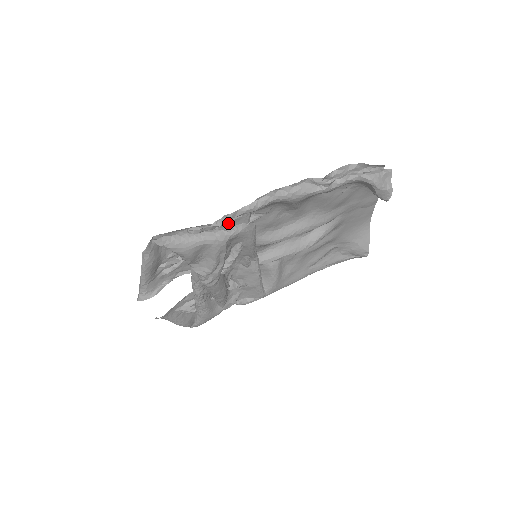
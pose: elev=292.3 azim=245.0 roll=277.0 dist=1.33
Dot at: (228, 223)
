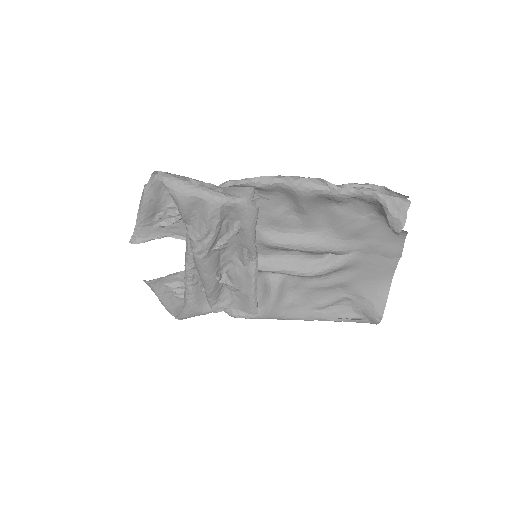
Dot at: (229, 188)
